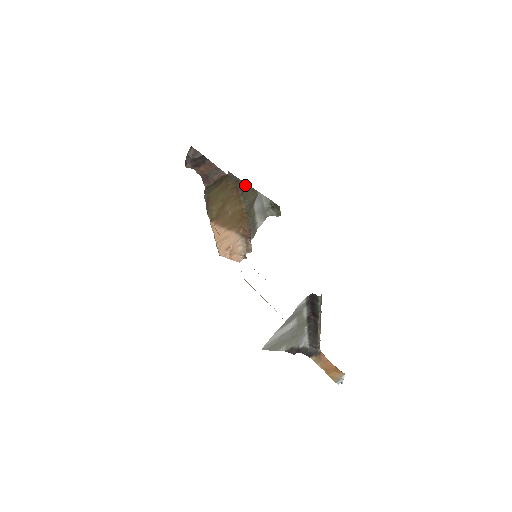
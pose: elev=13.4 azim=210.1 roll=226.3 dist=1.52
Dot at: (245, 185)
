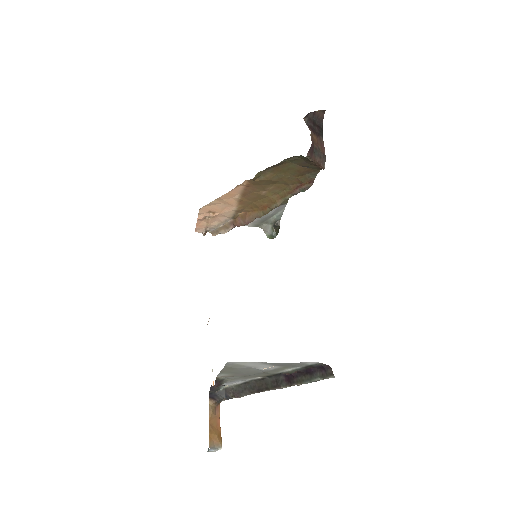
Dot at: occluded
